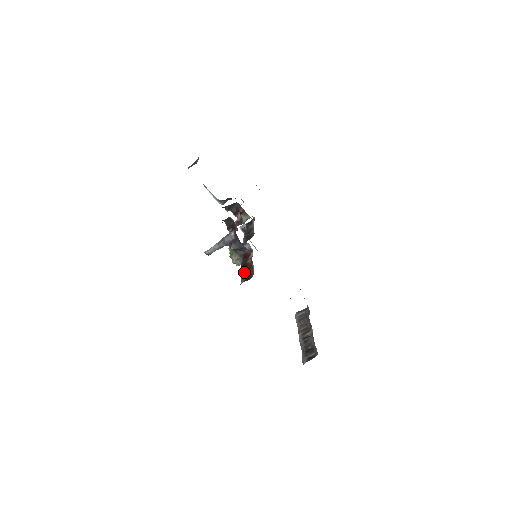
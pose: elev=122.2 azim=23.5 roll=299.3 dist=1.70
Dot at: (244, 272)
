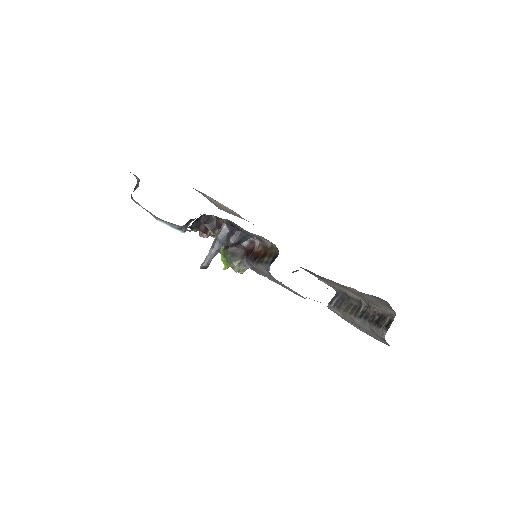
Dot at: (262, 259)
